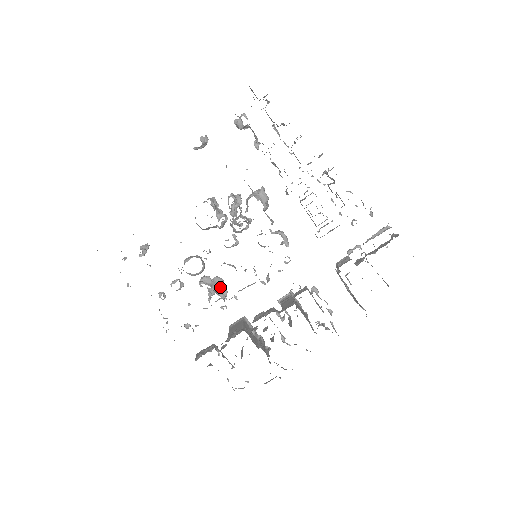
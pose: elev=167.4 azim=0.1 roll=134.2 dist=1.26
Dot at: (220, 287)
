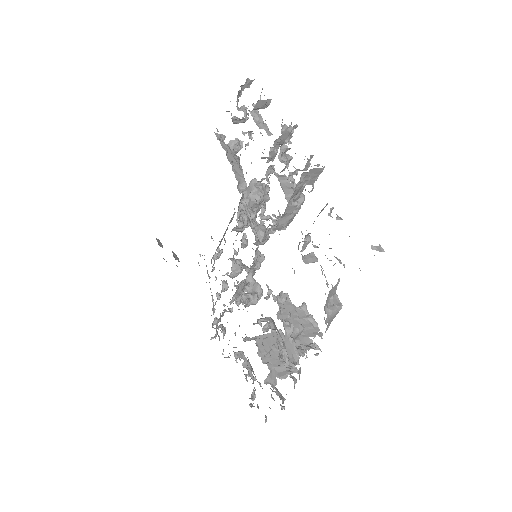
Dot at: (253, 292)
